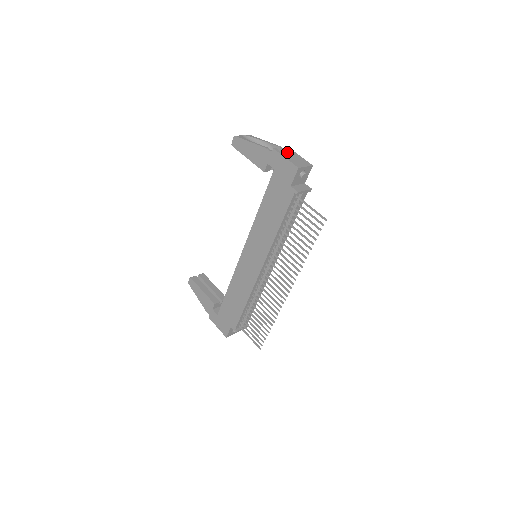
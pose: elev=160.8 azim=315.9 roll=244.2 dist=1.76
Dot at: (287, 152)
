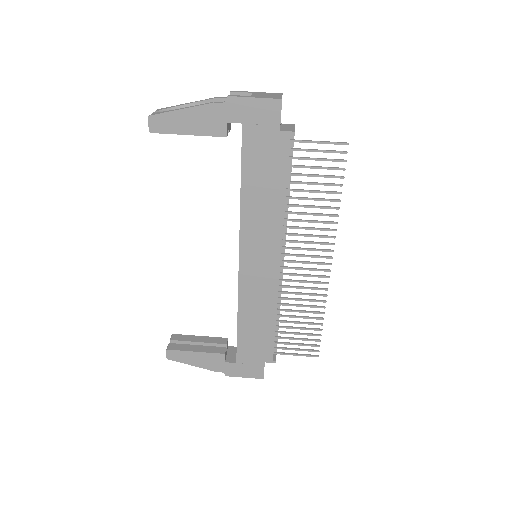
Dot at: occluded
